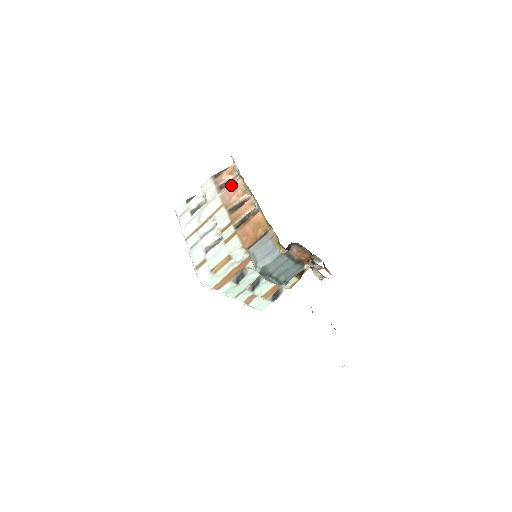
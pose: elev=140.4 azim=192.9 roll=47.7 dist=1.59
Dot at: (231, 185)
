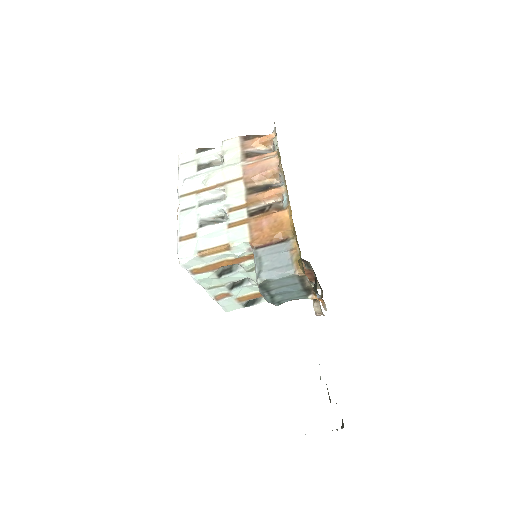
Dot at: (261, 159)
